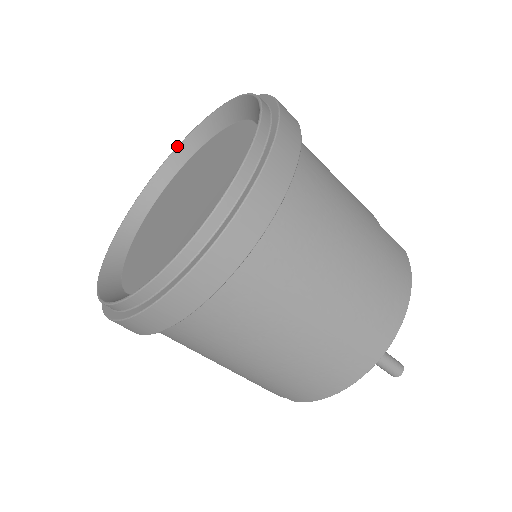
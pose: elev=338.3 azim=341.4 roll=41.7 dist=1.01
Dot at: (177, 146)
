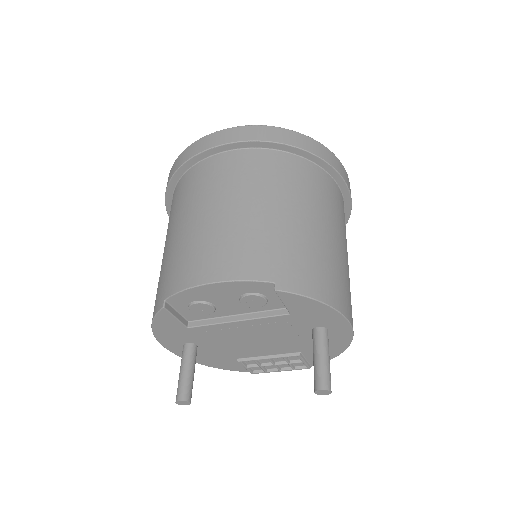
Dot at: occluded
